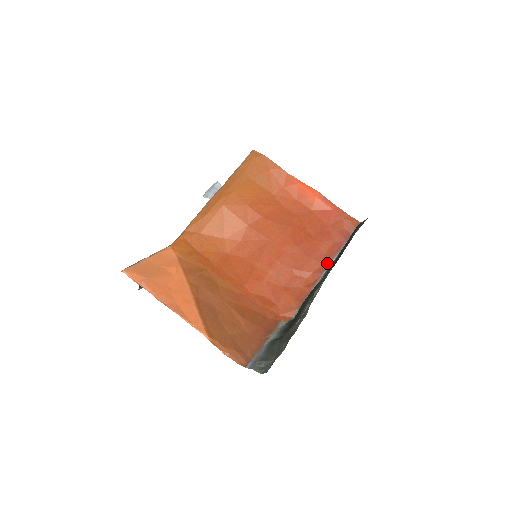
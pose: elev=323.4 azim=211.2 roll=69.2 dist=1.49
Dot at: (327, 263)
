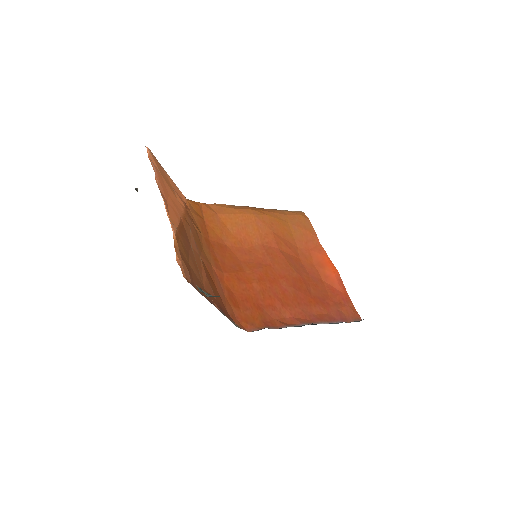
Dot at: (312, 321)
